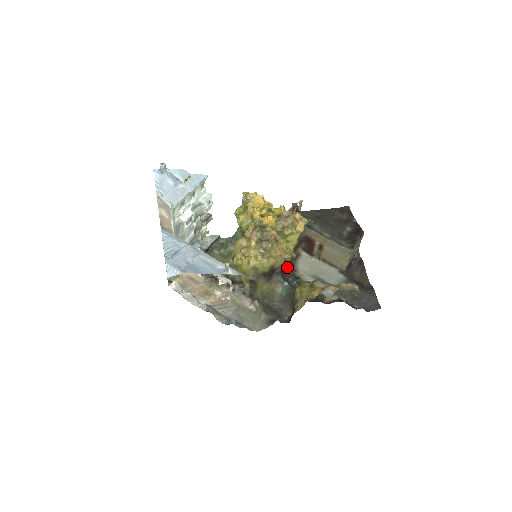
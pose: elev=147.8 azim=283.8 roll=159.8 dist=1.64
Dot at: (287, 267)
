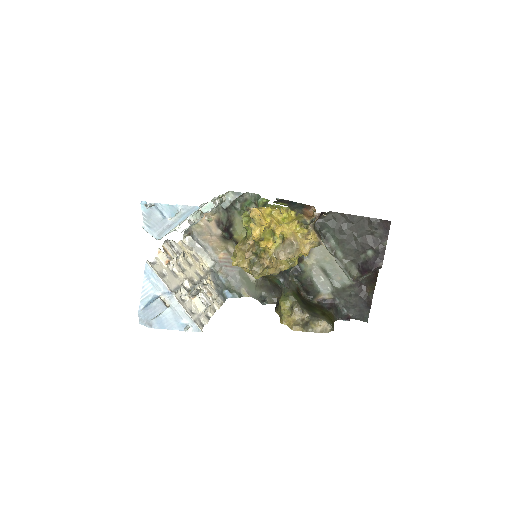
Dot at: occluded
